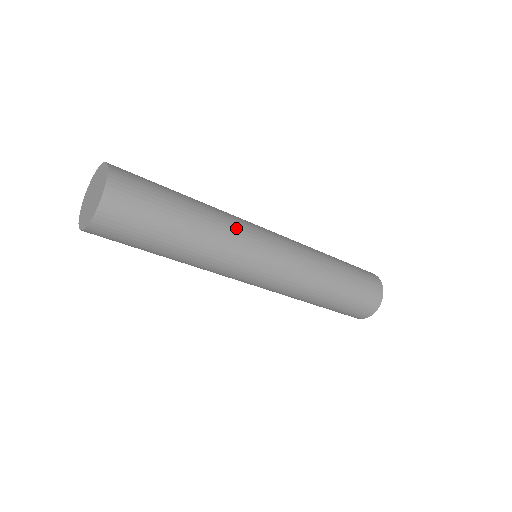
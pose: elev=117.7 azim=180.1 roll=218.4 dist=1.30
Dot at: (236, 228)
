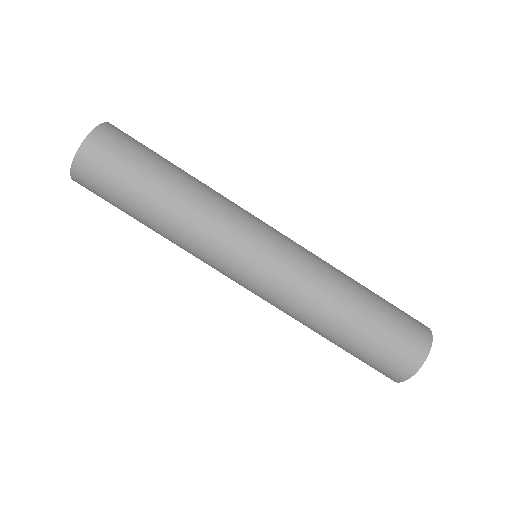
Dot at: (208, 231)
